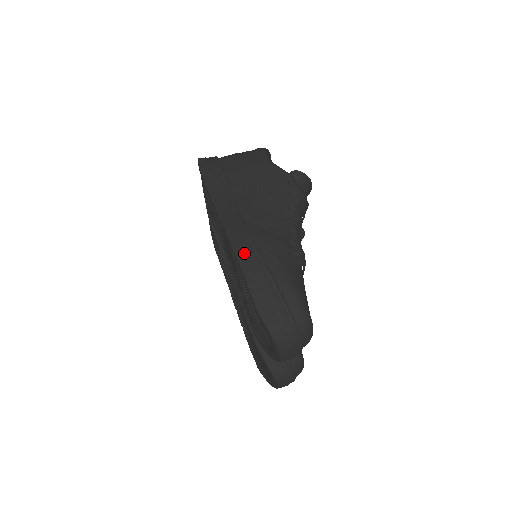
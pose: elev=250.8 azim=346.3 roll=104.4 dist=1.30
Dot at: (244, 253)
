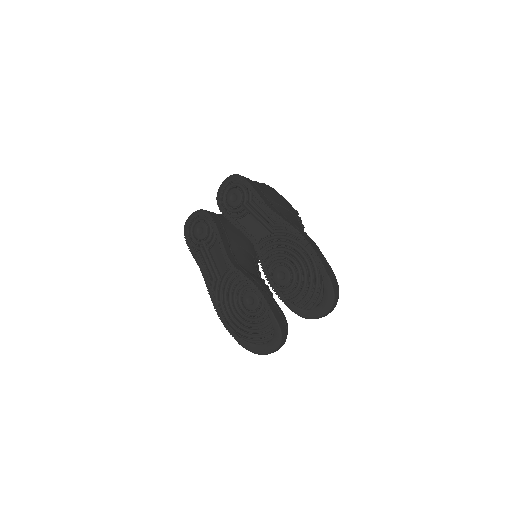
Dot at: (311, 243)
